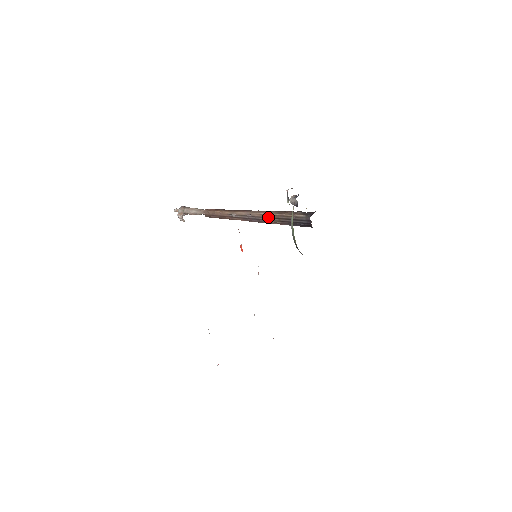
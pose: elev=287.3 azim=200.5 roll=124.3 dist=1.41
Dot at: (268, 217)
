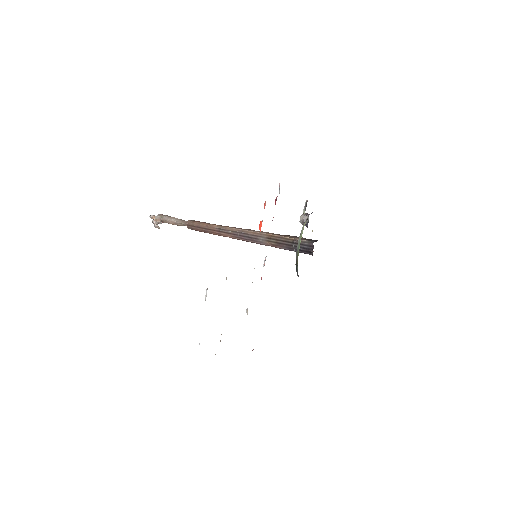
Dot at: (264, 237)
